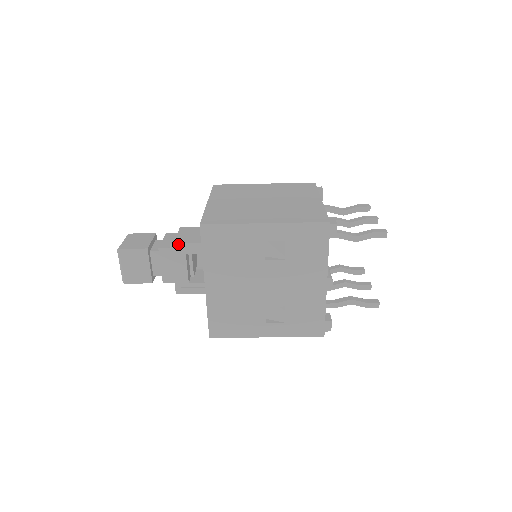
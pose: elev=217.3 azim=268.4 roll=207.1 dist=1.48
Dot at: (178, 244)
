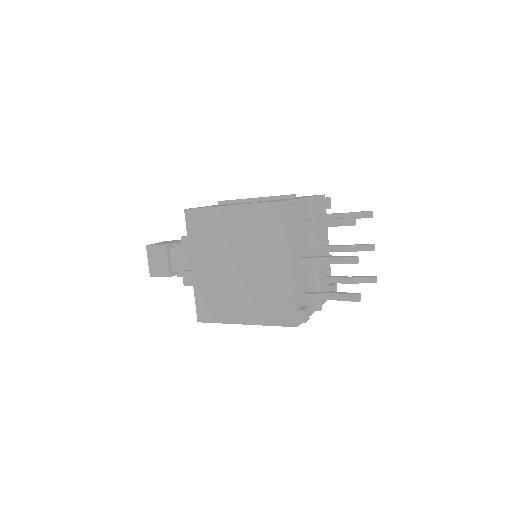
Dot at: occluded
